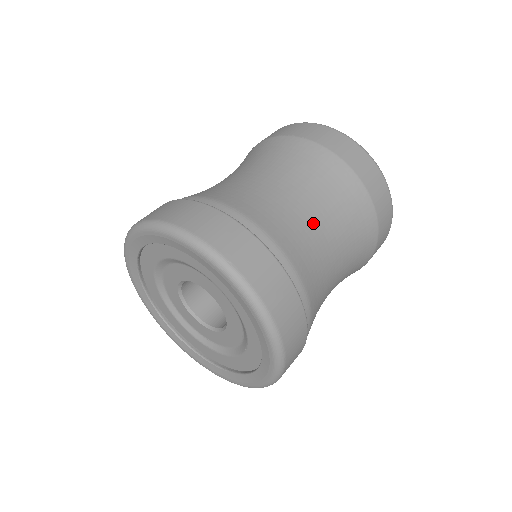
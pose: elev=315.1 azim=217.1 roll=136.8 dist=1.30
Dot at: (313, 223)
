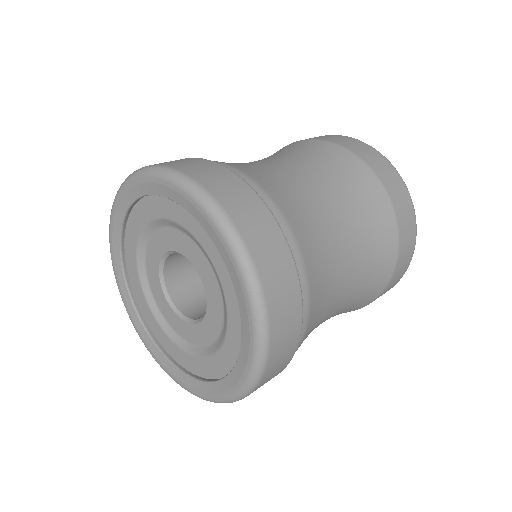
Dot at: (331, 222)
